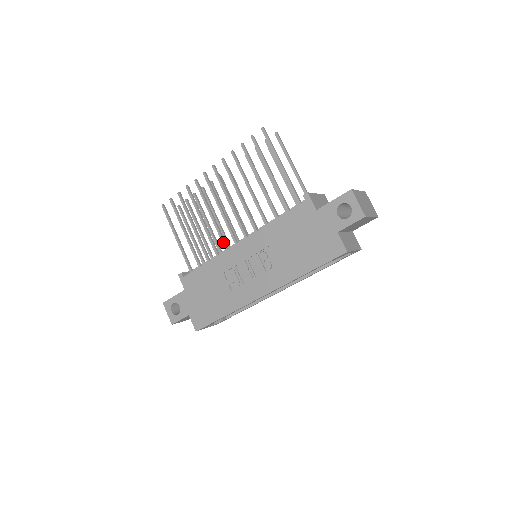
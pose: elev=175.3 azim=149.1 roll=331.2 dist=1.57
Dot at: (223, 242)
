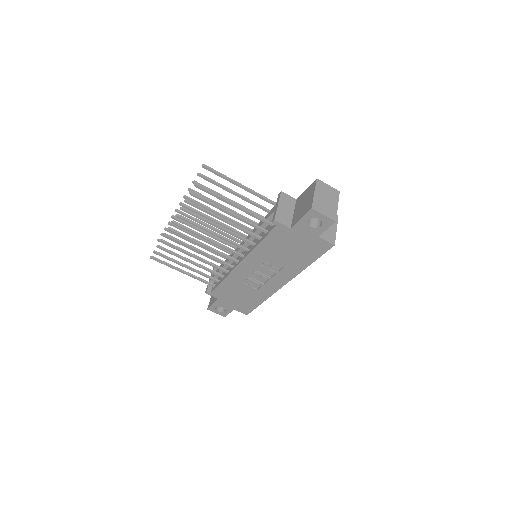
Dot at: (224, 264)
